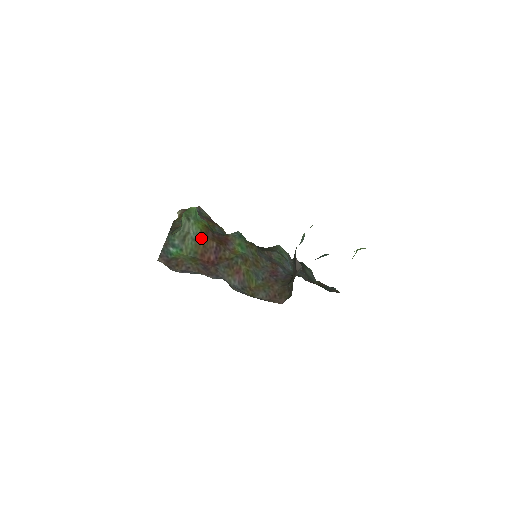
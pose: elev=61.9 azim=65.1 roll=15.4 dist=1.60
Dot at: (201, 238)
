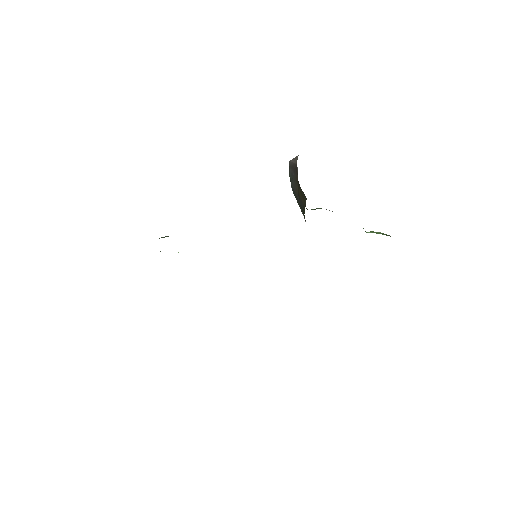
Dot at: occluded
